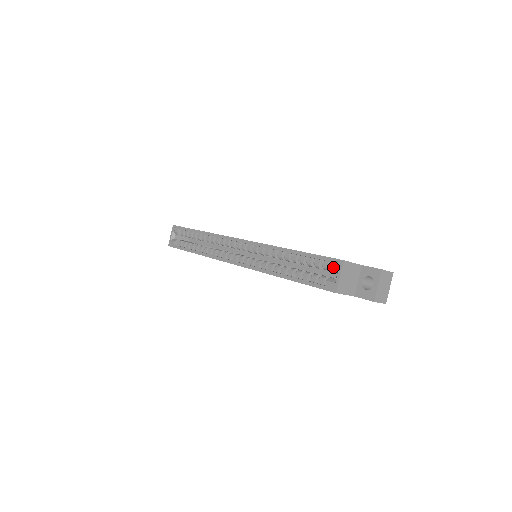
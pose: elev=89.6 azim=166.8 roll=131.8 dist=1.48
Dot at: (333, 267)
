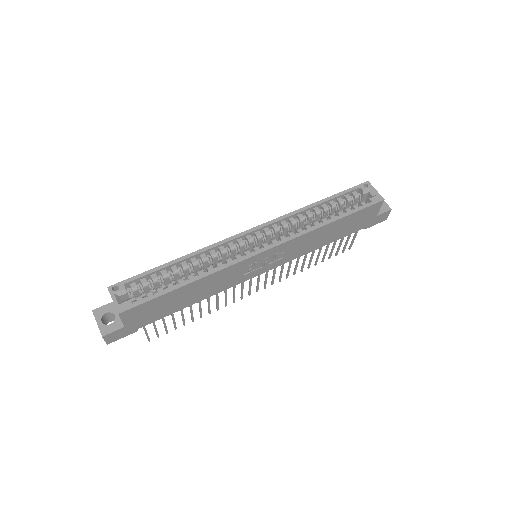
Dot at: (366, 188)
